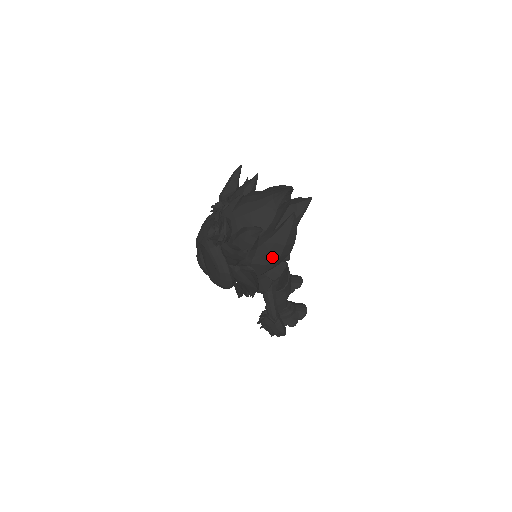
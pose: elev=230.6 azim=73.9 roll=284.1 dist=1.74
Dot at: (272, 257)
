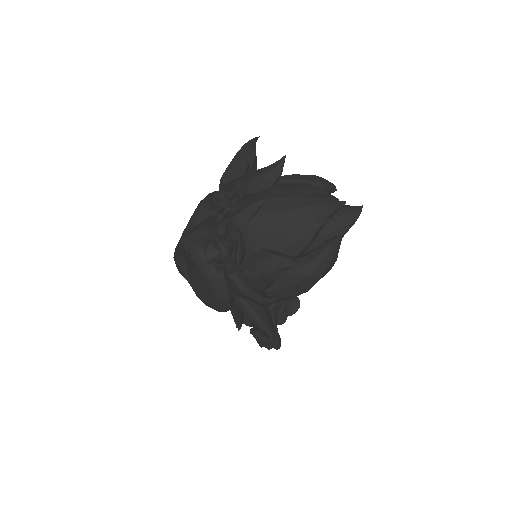
Dot at: (297, 290)
